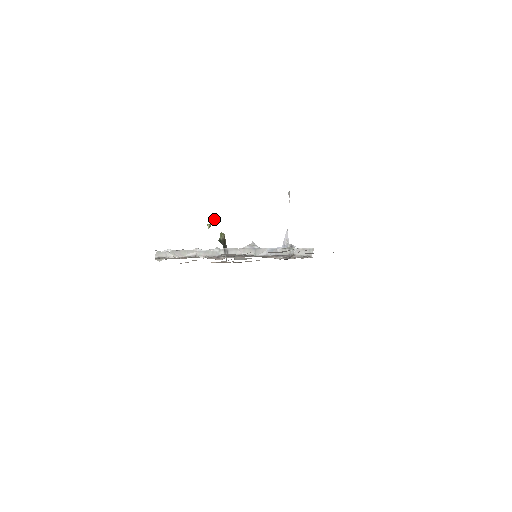
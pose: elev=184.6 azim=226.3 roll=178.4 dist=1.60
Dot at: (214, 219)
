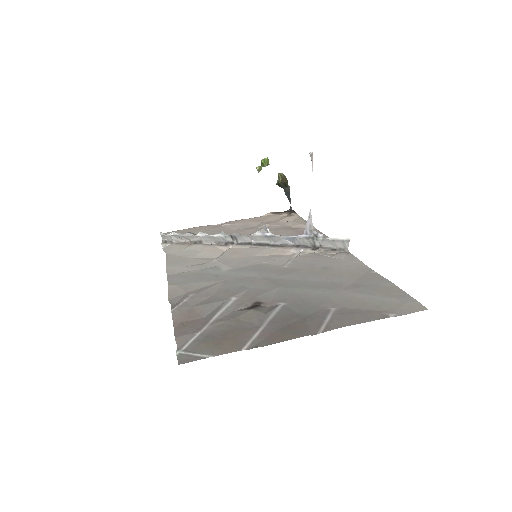
Dot at: occluded
